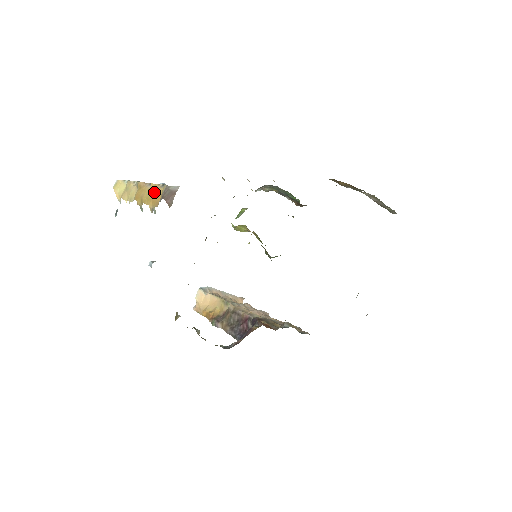
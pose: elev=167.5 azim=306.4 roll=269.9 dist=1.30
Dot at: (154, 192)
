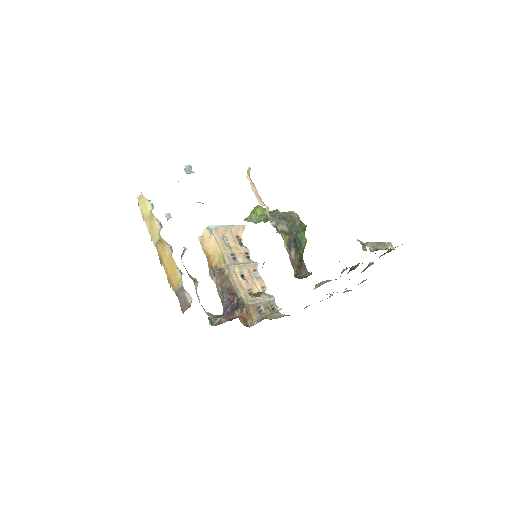
Dot at: (172, 271)
